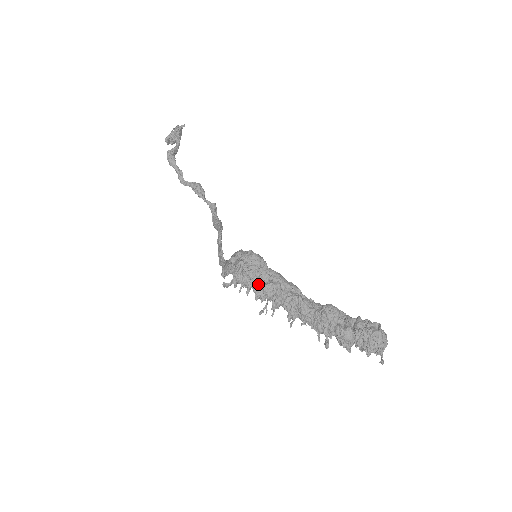
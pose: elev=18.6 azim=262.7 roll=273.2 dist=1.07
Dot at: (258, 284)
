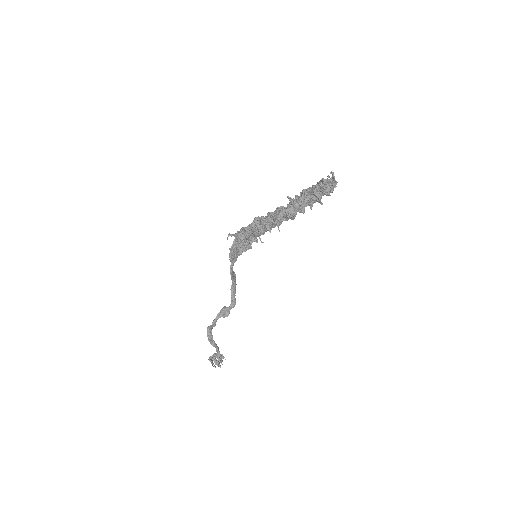
Dot at: occluded
